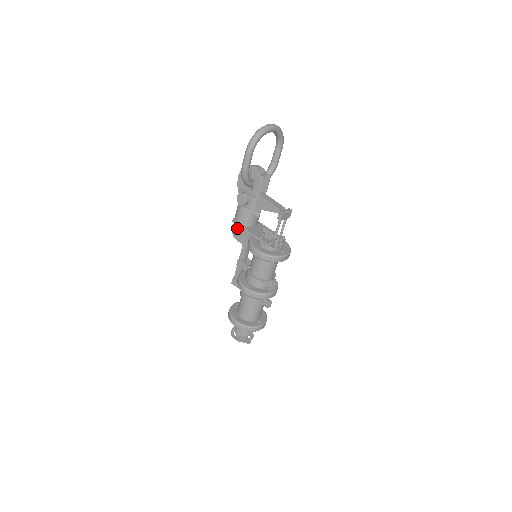
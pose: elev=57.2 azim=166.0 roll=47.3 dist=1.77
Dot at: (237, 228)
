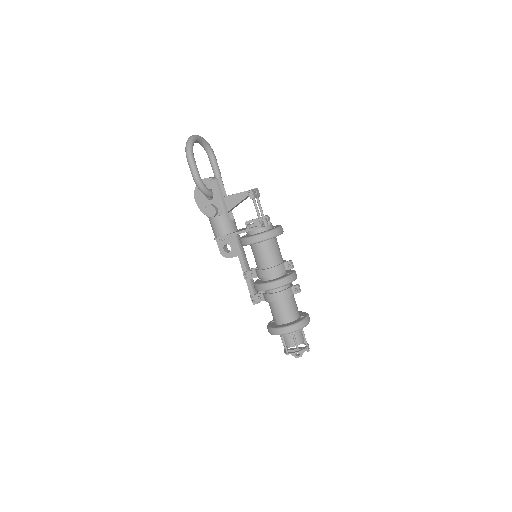
Dot at: (223, 247)
